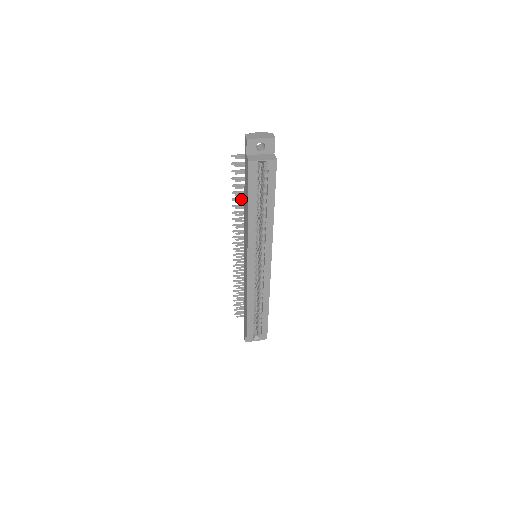
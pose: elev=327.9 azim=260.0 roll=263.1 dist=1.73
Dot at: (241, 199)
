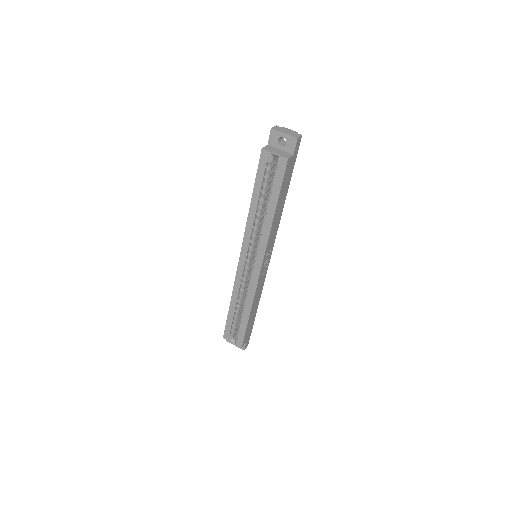
Dot at: occluded
